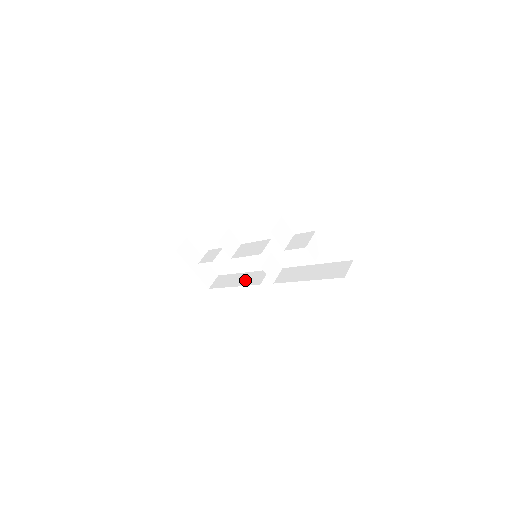
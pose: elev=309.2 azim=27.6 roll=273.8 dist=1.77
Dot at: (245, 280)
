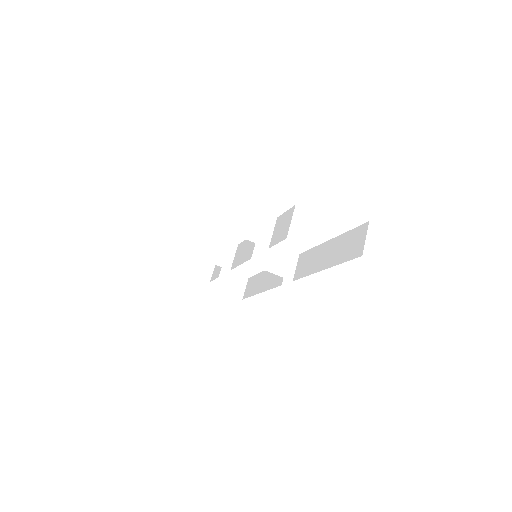
Dot at: (269, 281)
